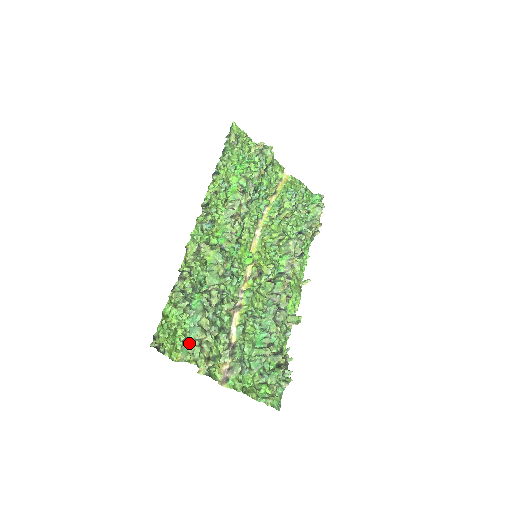
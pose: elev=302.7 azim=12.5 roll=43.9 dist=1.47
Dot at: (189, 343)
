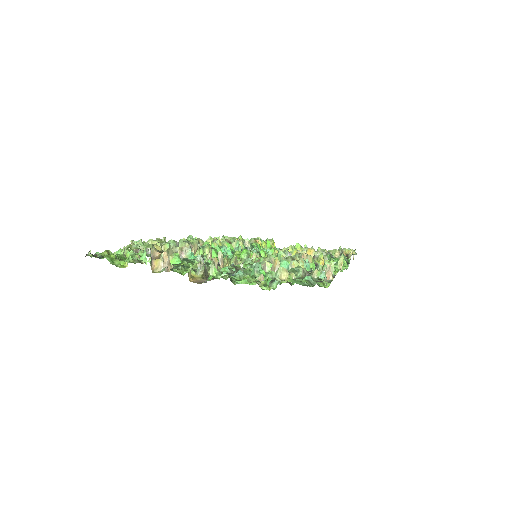
Dot at: occluded
